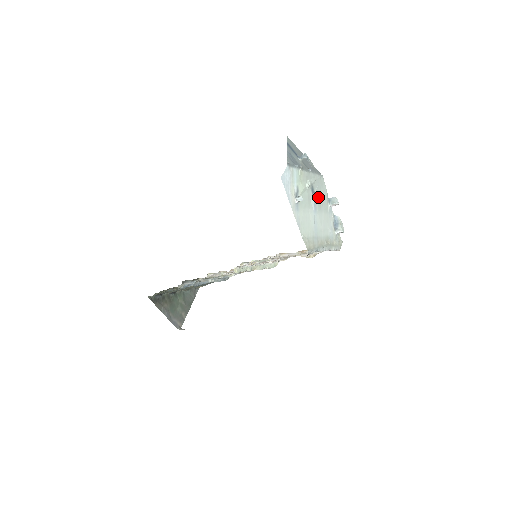
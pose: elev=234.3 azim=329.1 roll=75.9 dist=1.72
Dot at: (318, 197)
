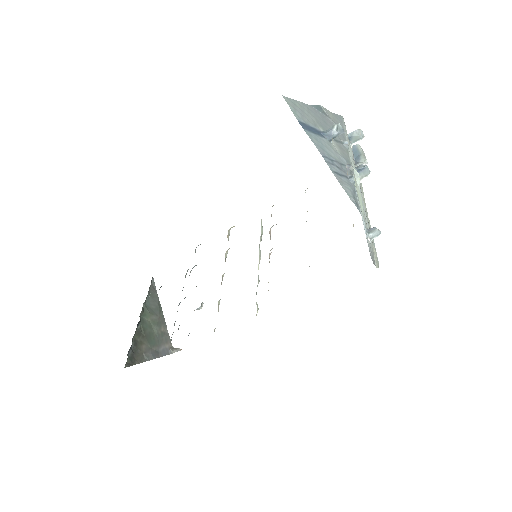
Dot at: occluded
